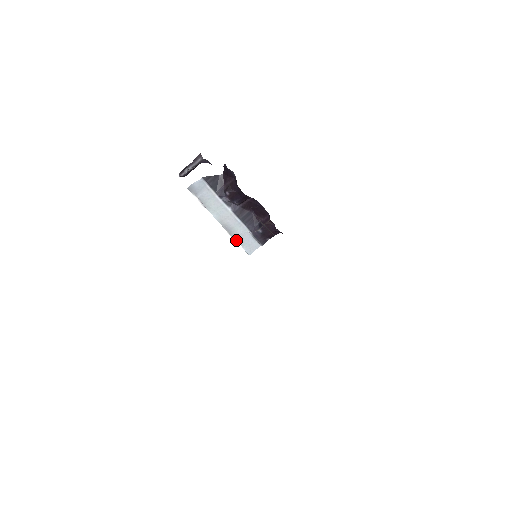
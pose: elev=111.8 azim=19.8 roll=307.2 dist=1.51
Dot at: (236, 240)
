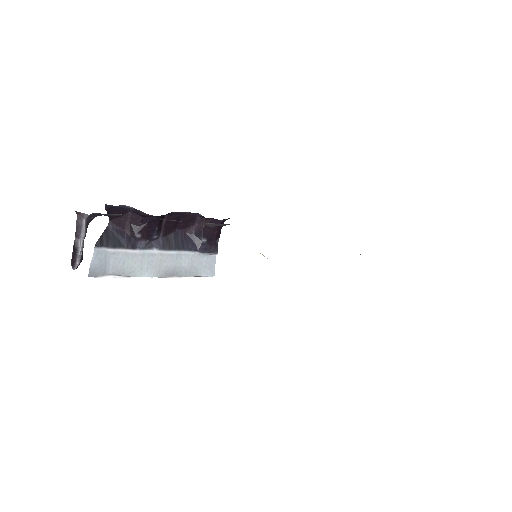
Dot at: (189, 276)
